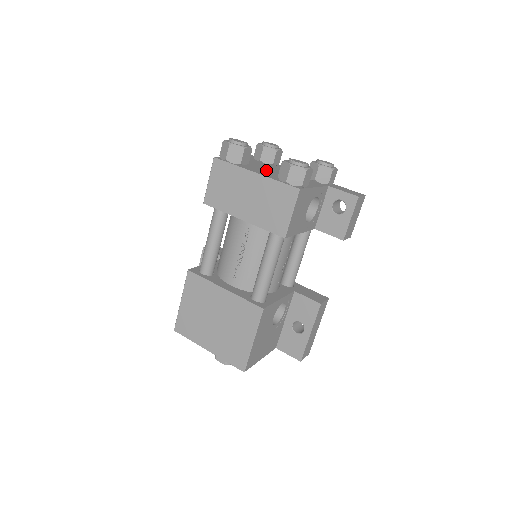
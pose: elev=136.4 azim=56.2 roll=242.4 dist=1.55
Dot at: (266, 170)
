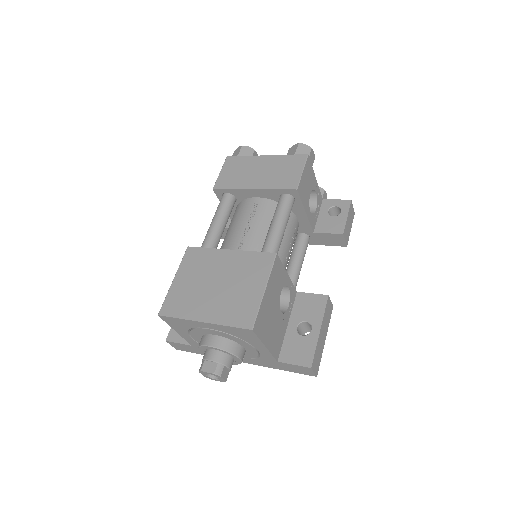
Dot at: occluded
